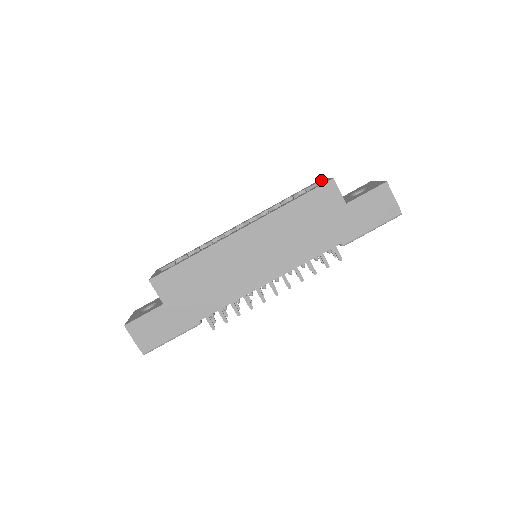
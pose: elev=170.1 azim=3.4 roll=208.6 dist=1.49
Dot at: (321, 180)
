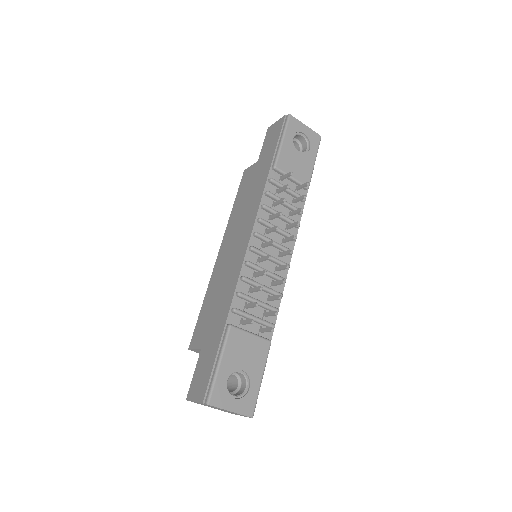
Dot at: occluded
